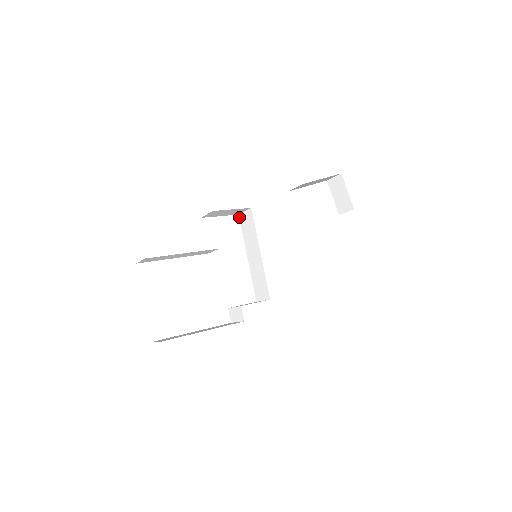
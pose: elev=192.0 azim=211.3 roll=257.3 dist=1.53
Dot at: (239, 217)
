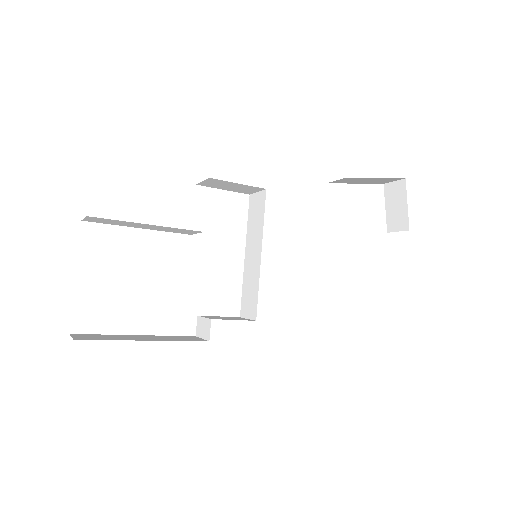
Dot at: (249, 198)
